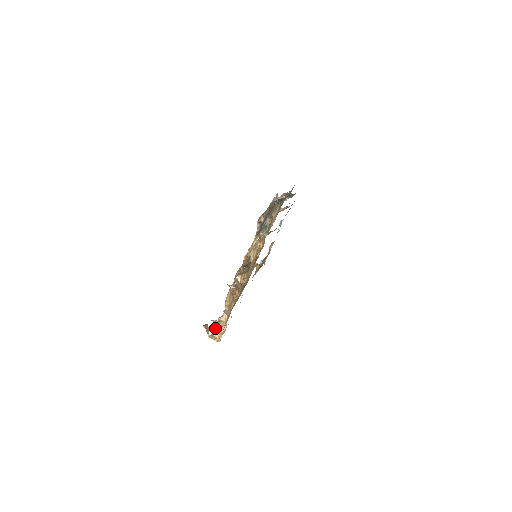
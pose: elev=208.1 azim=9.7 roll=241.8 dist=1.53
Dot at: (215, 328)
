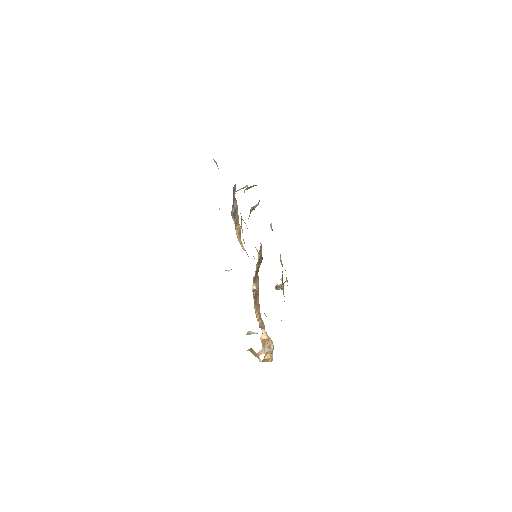
Dot at: (263, 351)
